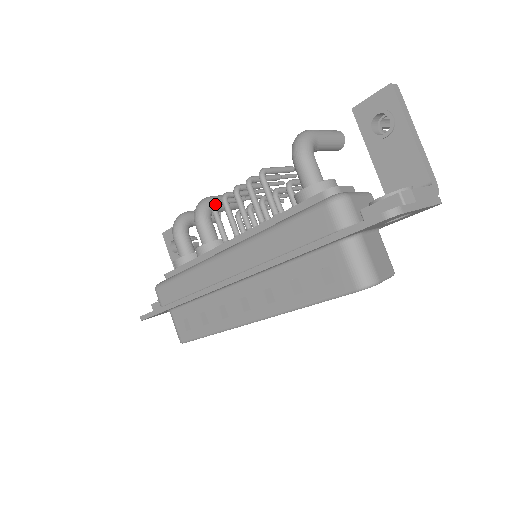
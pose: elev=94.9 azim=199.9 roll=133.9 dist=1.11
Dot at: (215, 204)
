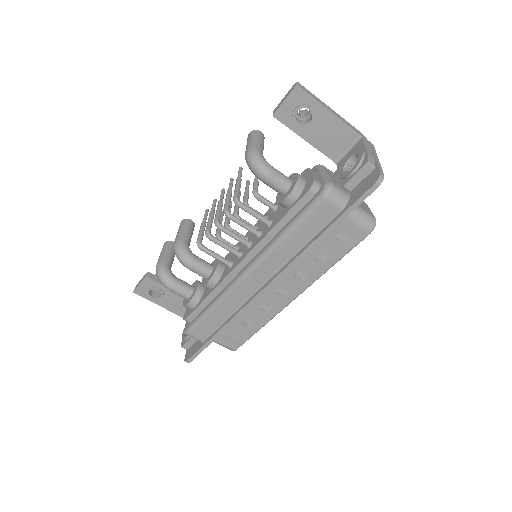
Dot at: (202, 245)
